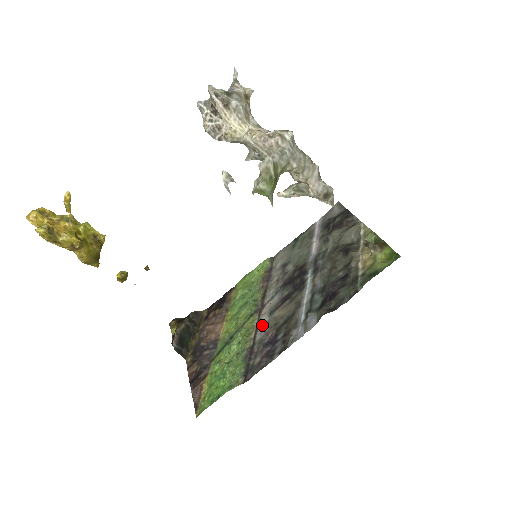
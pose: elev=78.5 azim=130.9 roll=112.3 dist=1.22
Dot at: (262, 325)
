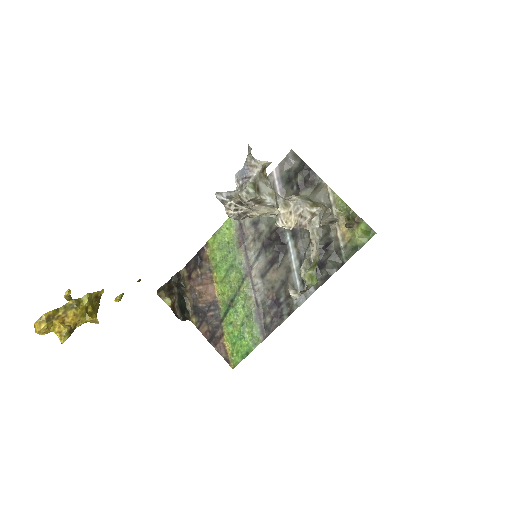
Dot at: (258, 288)
